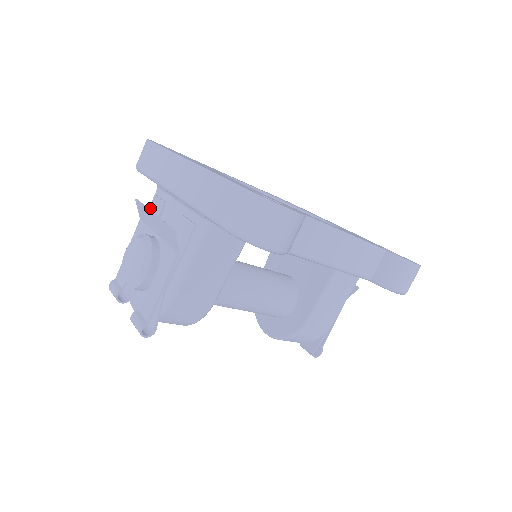
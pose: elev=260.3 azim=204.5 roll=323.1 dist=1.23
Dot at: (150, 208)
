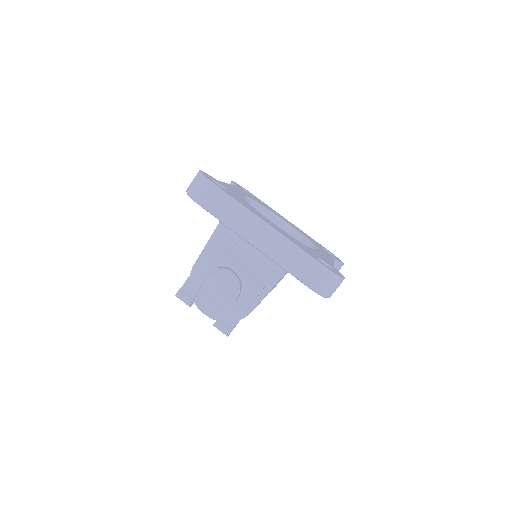
Dot at: occluded
